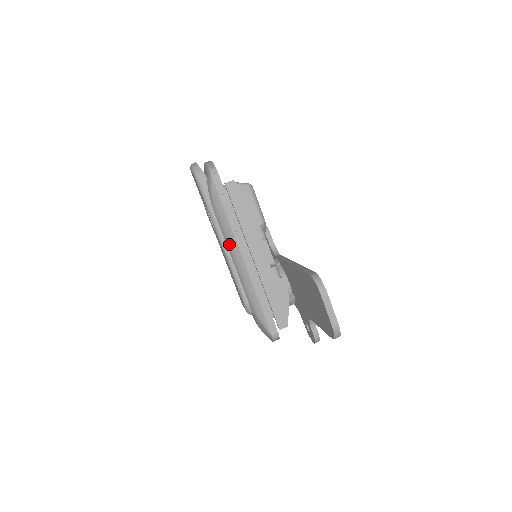
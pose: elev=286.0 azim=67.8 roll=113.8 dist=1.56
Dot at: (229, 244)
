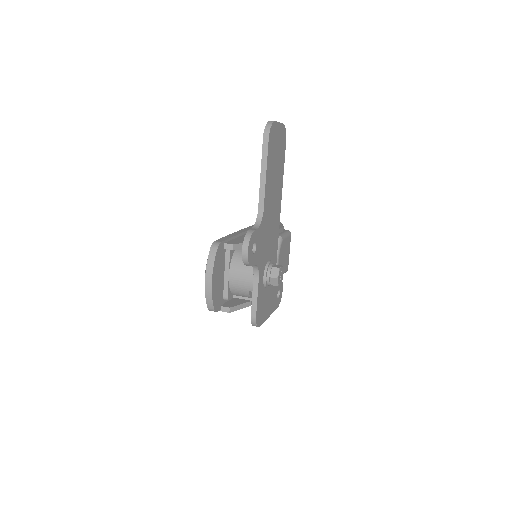
Dot at: occluded
